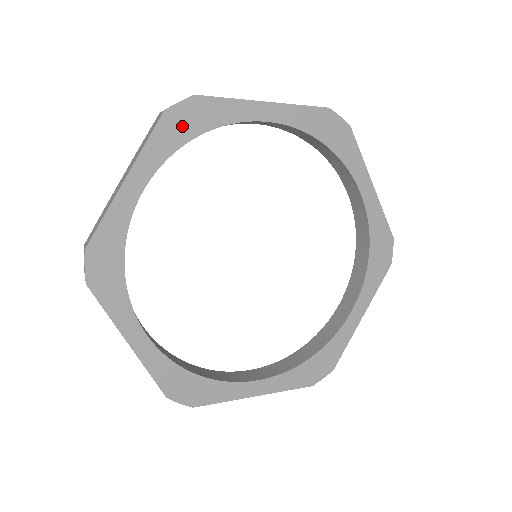
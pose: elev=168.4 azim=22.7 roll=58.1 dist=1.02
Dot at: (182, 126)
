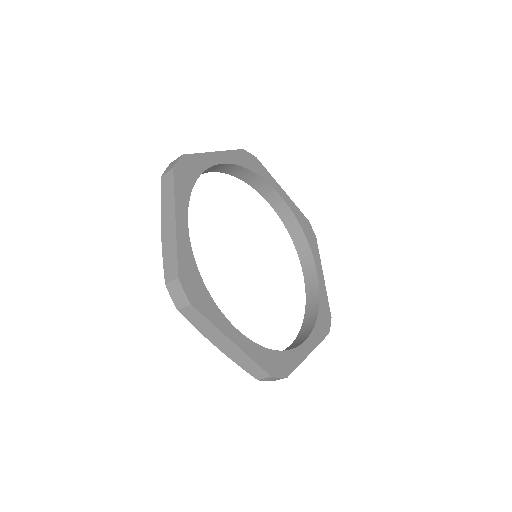
Dot at: (186, 176)
